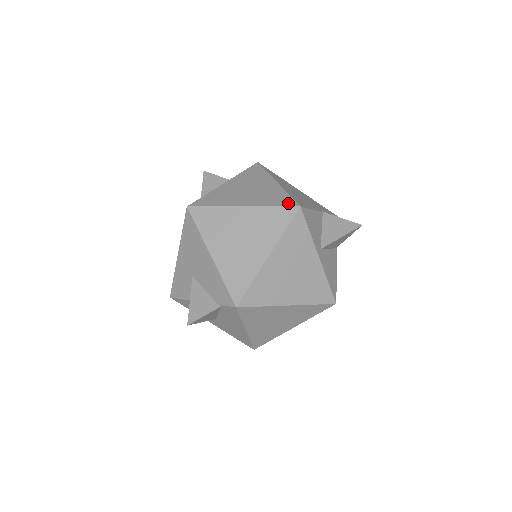
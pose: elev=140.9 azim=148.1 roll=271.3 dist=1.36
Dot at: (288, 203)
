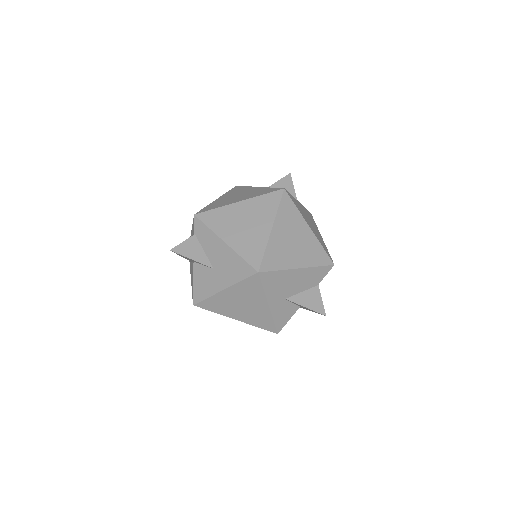
Dot at: occluded
